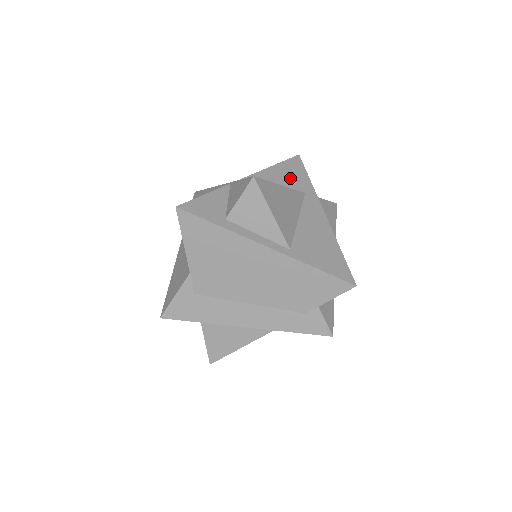
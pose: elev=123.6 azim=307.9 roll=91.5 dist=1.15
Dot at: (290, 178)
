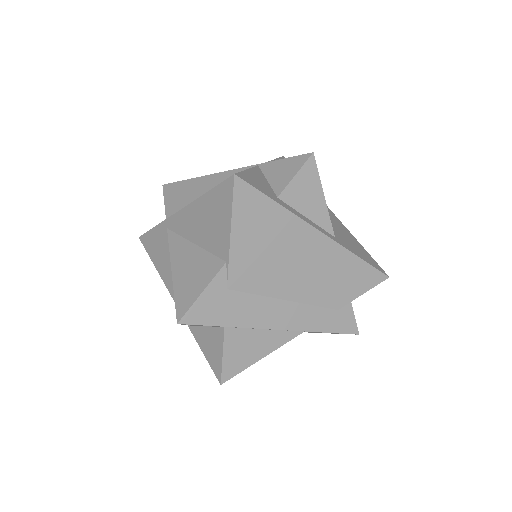
Dot at: occluded
